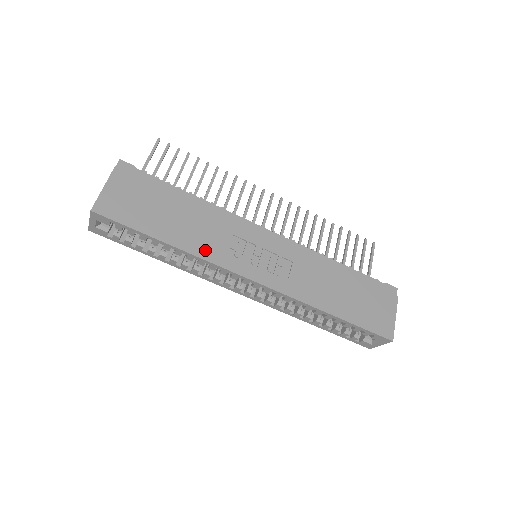
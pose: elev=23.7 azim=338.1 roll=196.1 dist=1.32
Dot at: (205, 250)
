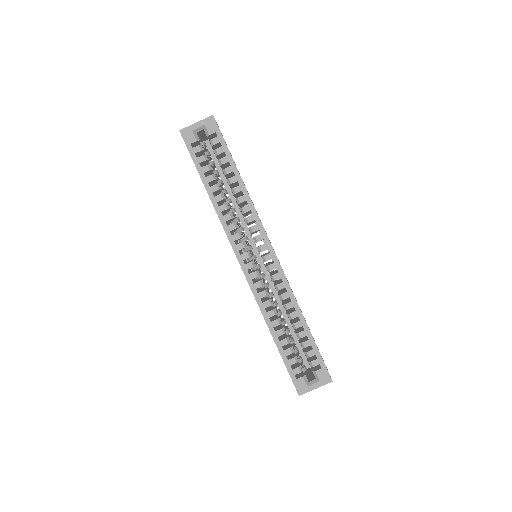
Dot at: occluded
